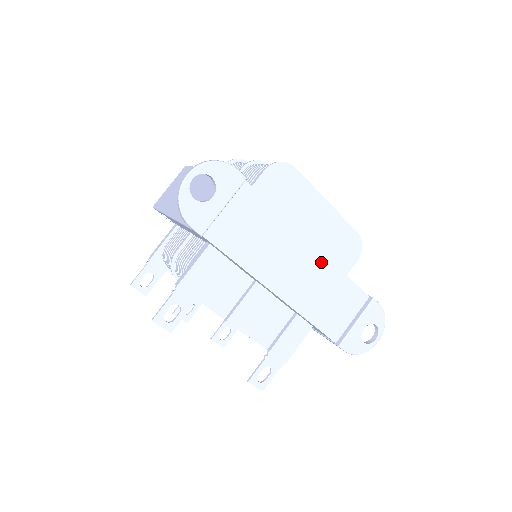
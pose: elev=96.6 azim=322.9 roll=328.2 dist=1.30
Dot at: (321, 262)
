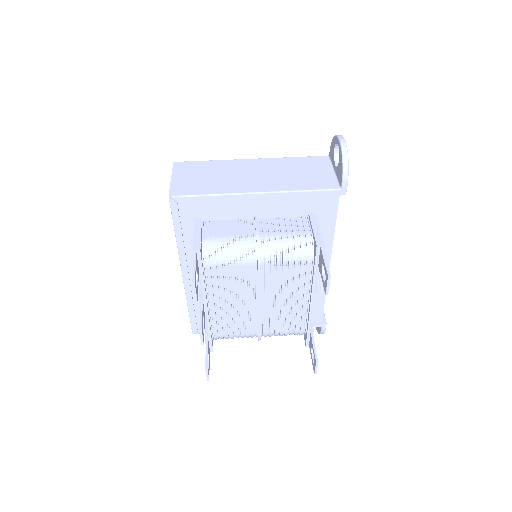
Dot at: occluded
